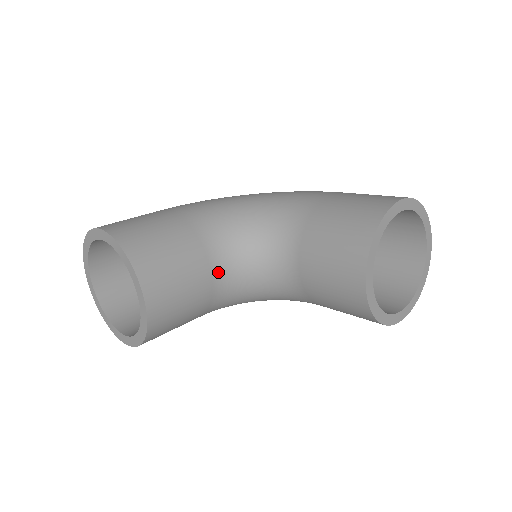
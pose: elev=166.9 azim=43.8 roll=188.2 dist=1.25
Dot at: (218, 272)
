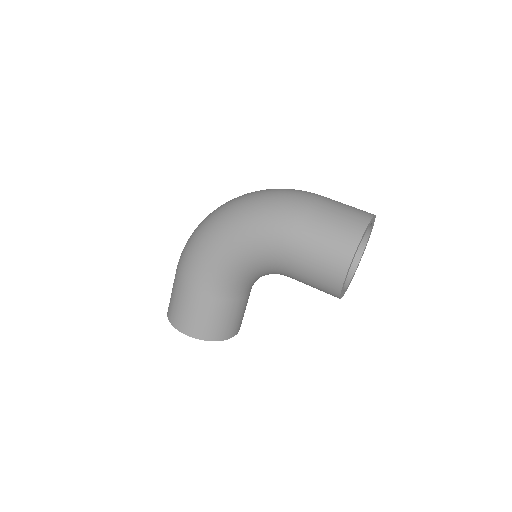
Dot at: (249, 290)
